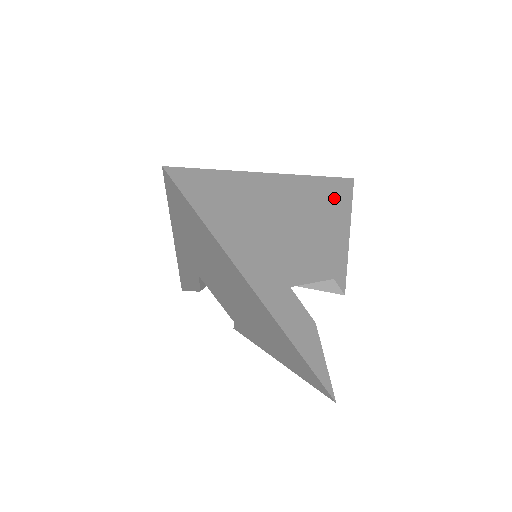
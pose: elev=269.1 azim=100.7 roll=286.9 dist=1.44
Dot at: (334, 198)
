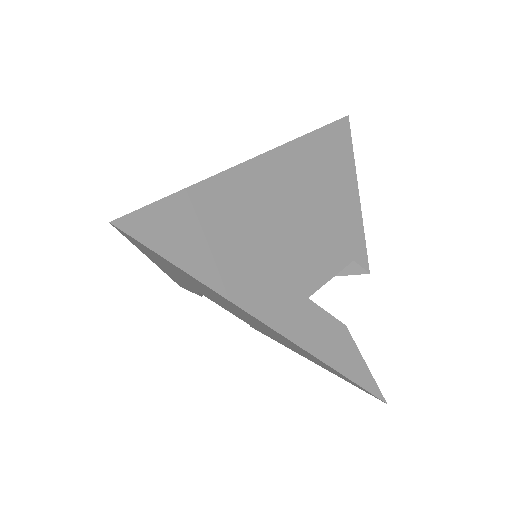
Dot at: (331, 155)
